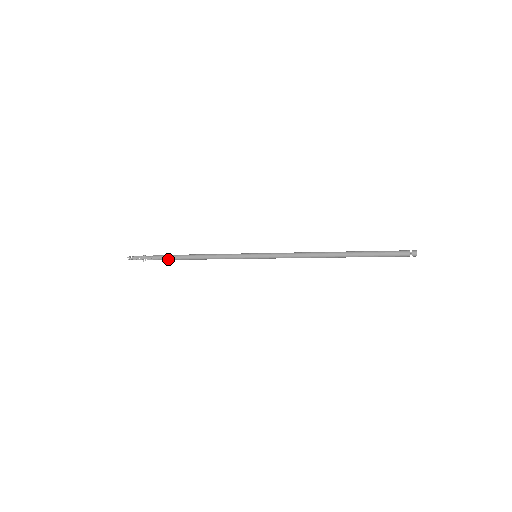
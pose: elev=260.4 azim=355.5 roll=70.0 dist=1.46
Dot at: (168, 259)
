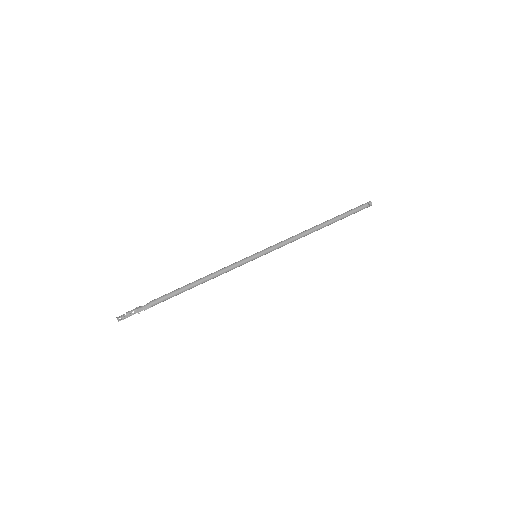
Dot at: (169, 298)
